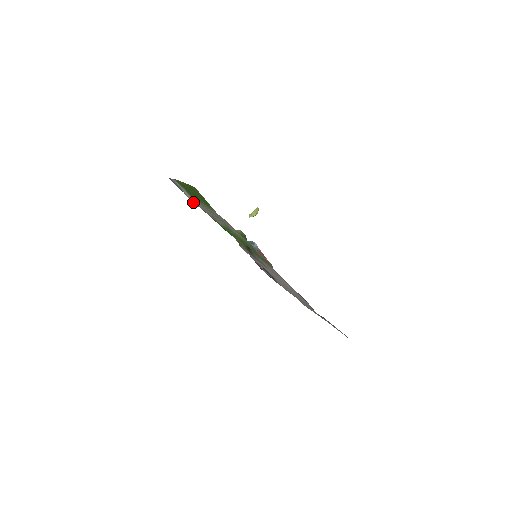
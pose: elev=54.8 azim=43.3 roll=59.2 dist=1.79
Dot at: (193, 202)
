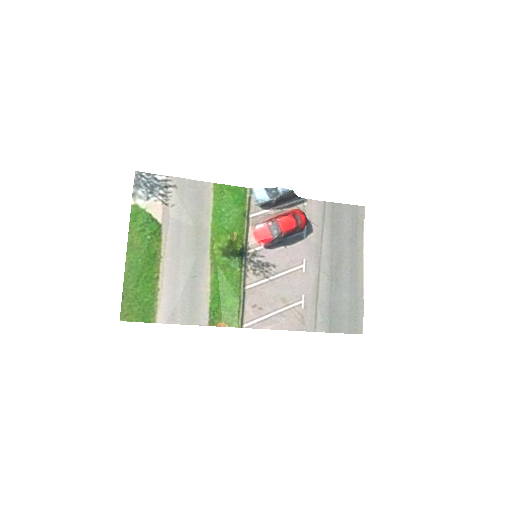
Dot at: (167, 214)
